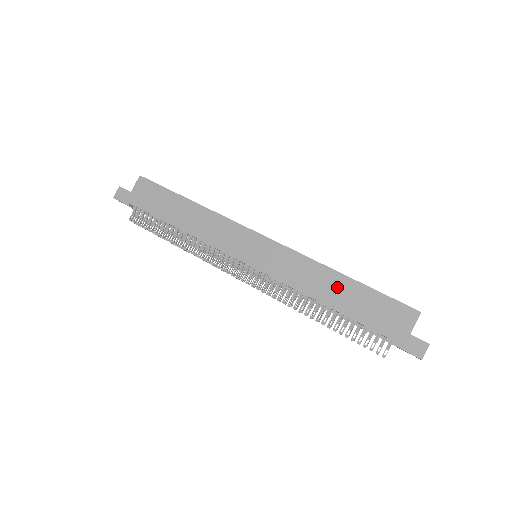
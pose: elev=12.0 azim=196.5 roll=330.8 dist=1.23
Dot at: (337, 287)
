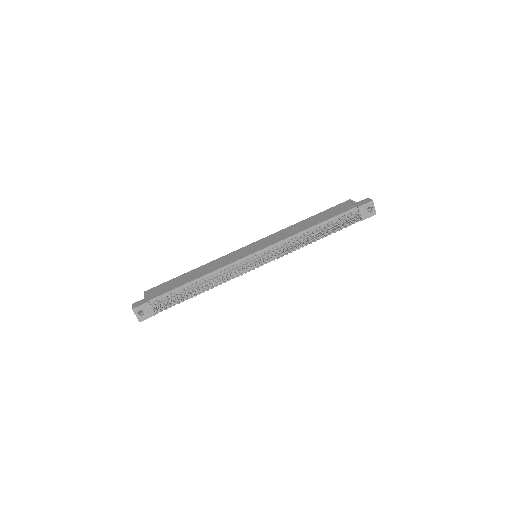
Dot at: (308, 222)
